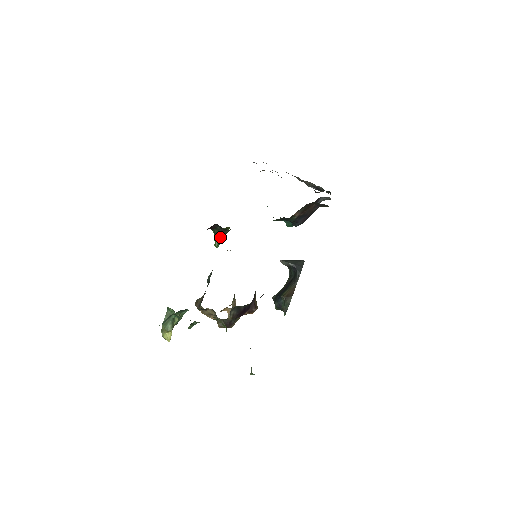
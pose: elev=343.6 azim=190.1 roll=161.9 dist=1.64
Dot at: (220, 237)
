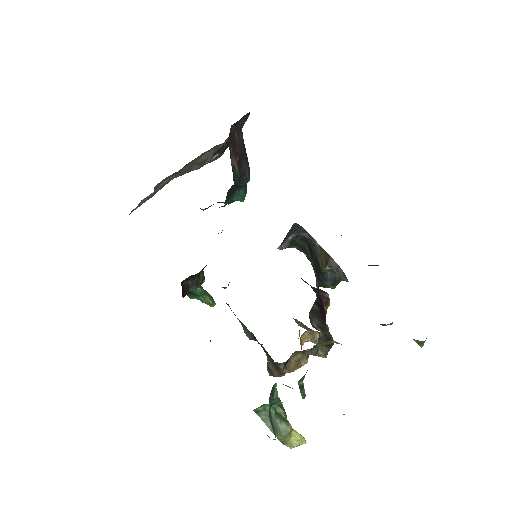
Dot at: (204, 292)
